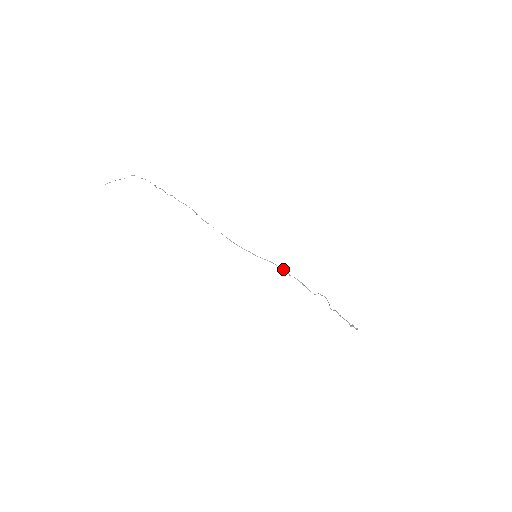
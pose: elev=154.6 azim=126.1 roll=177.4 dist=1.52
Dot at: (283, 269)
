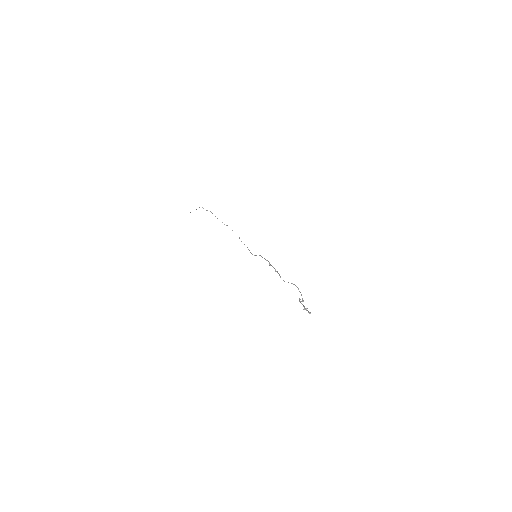
Dot at: (266, 260)
